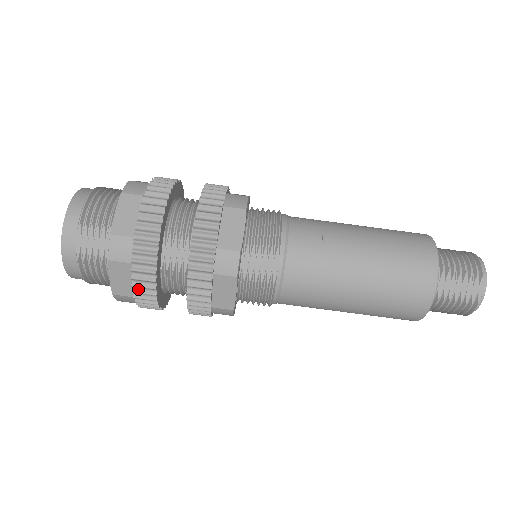
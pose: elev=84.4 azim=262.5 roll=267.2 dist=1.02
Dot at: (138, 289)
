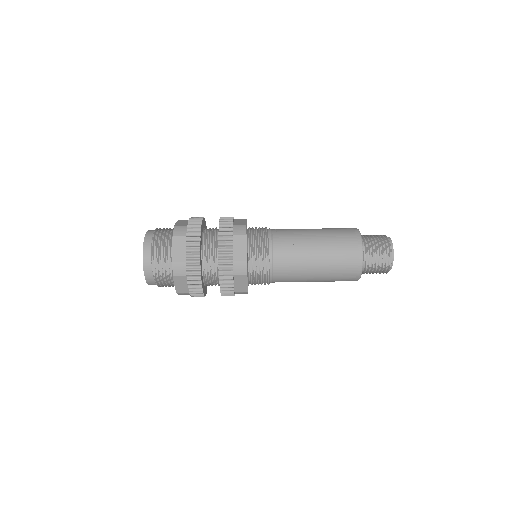
Dot at: (192, 289)
